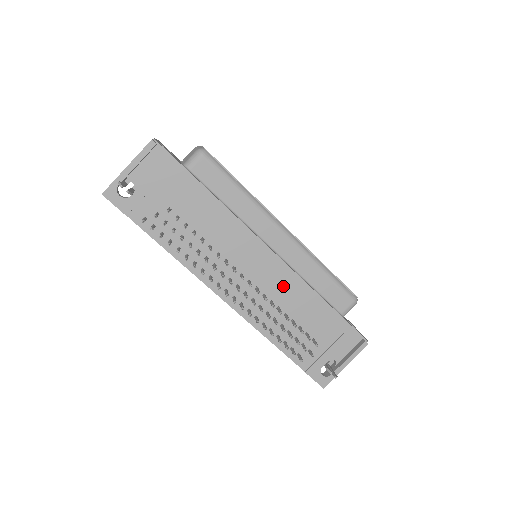
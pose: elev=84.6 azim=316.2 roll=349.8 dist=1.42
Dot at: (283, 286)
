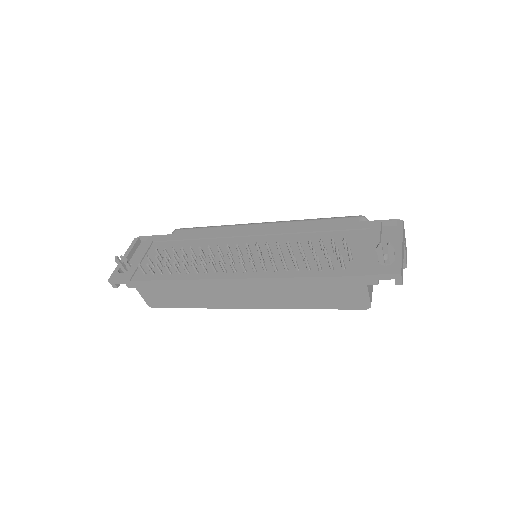
Dot at: (283, 240)
